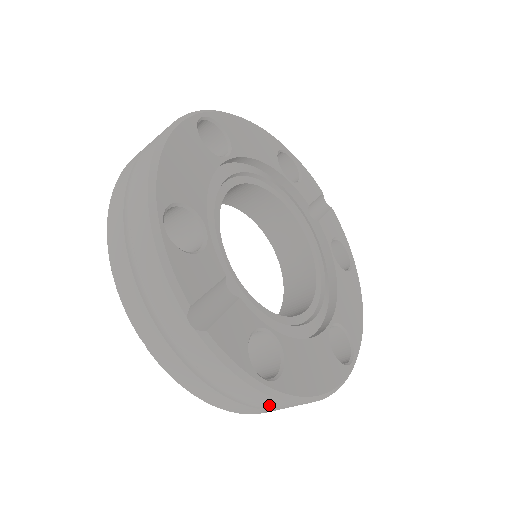
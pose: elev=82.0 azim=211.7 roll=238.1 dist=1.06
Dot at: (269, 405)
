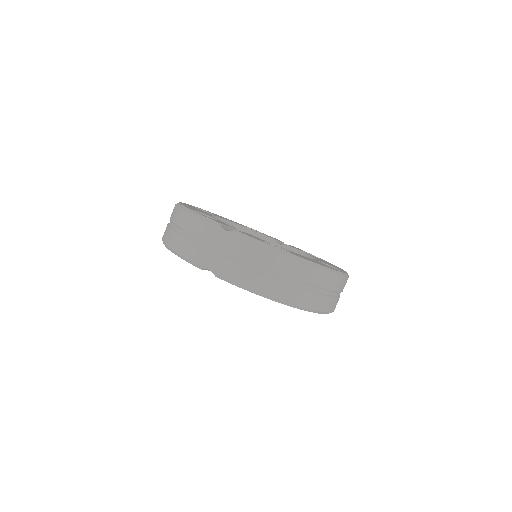
Dot at: (296, 275)
